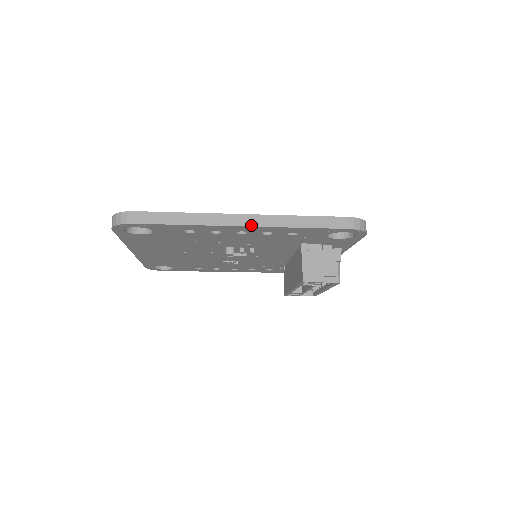
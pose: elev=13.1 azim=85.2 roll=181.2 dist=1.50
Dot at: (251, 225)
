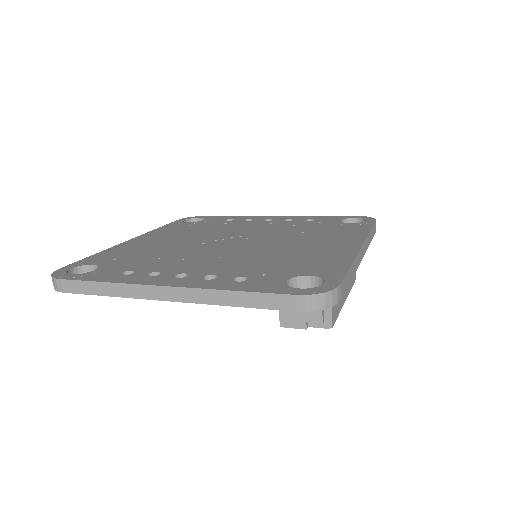
Dot at: (175, 300)
